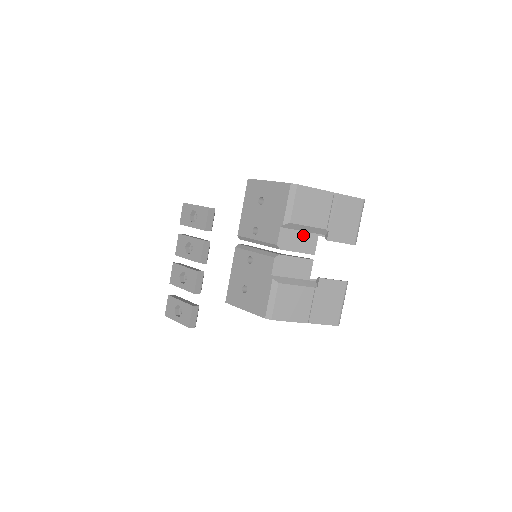
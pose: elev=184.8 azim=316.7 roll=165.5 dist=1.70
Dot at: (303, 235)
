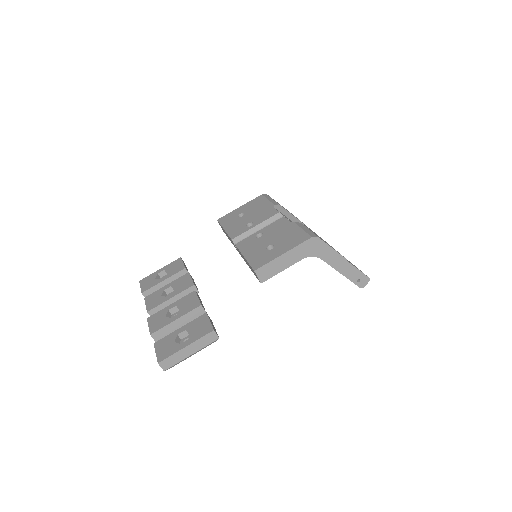
Dot at: occluded
